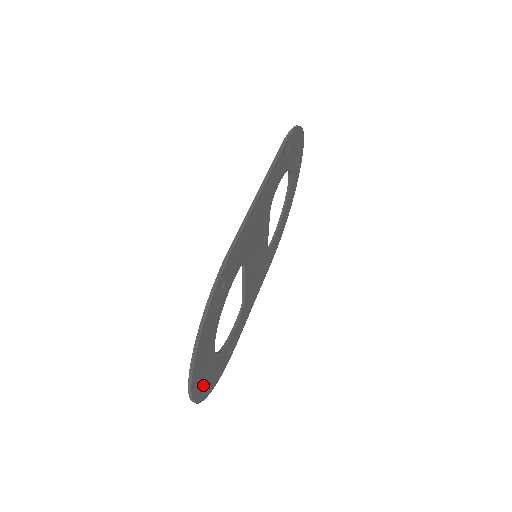
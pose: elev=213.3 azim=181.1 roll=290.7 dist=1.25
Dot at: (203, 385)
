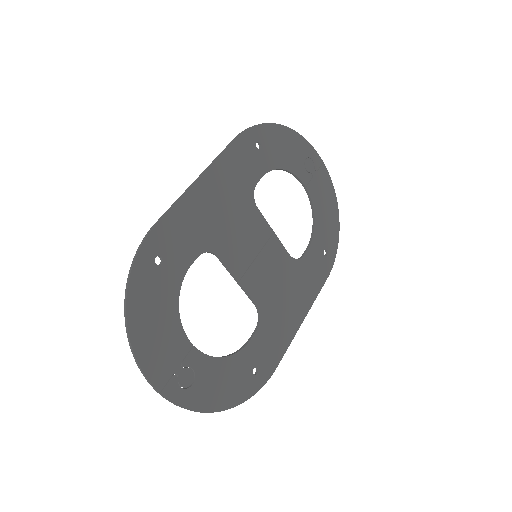
Dot at: (186, 386)
